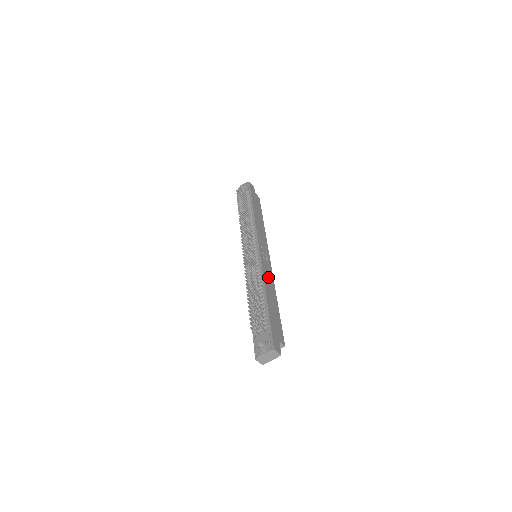
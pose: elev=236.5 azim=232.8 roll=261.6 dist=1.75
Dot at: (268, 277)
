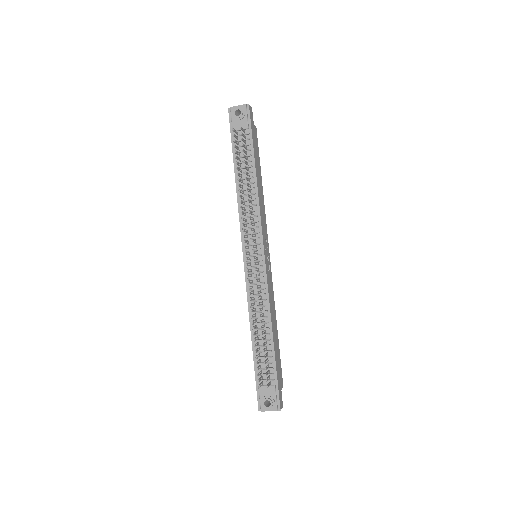
Dot at: (271, 298)
